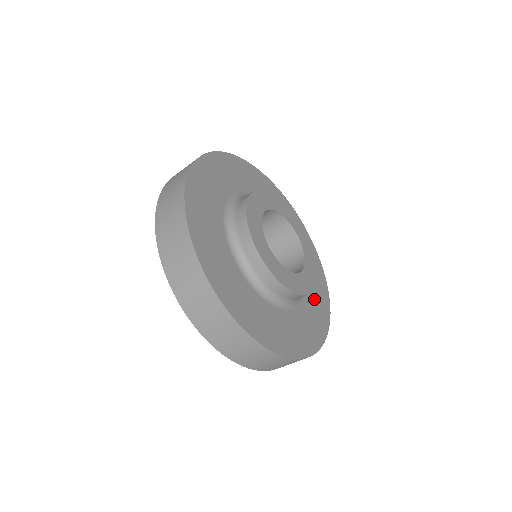
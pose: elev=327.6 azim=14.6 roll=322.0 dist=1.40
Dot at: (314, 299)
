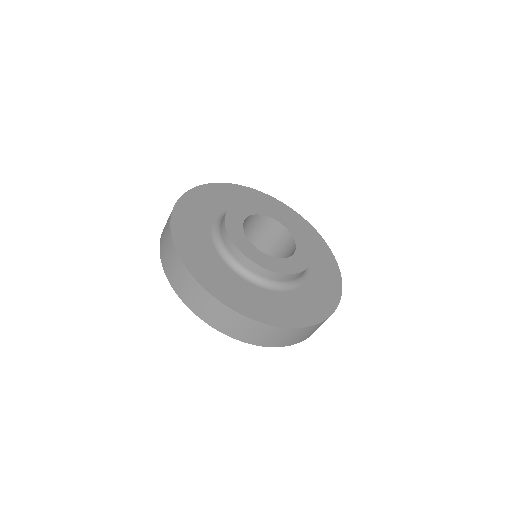
Dot at: occluded
